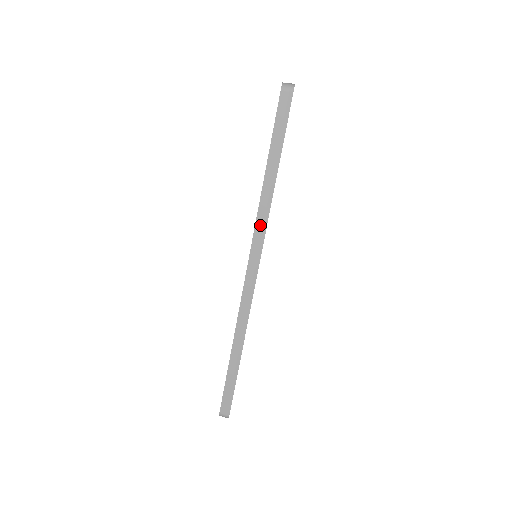
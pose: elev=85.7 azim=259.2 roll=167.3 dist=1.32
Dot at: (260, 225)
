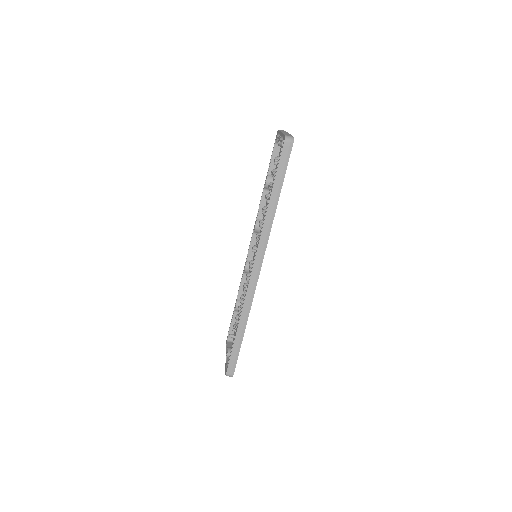
Dot at: (264, 236)
